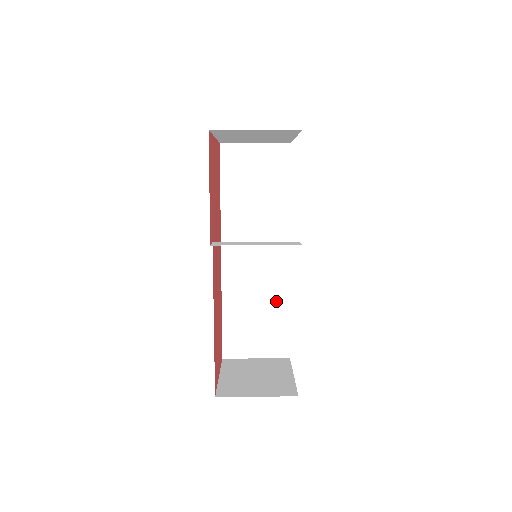
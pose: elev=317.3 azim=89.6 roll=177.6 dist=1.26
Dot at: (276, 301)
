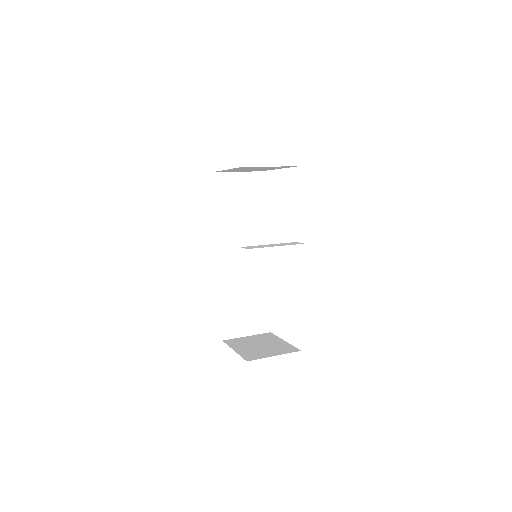
Dot at: (258, 290)
